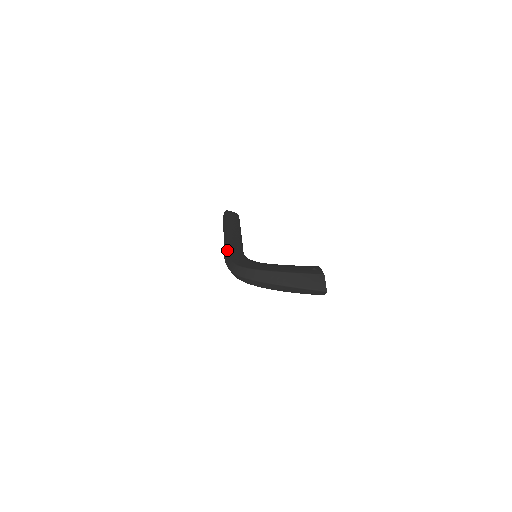
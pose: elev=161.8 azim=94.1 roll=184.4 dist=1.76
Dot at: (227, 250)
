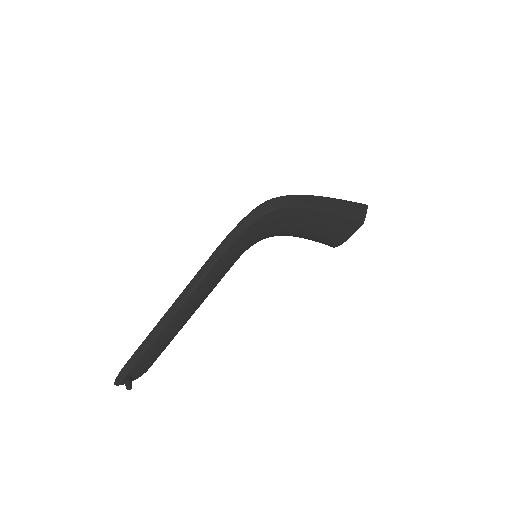
Dot at: occluded
